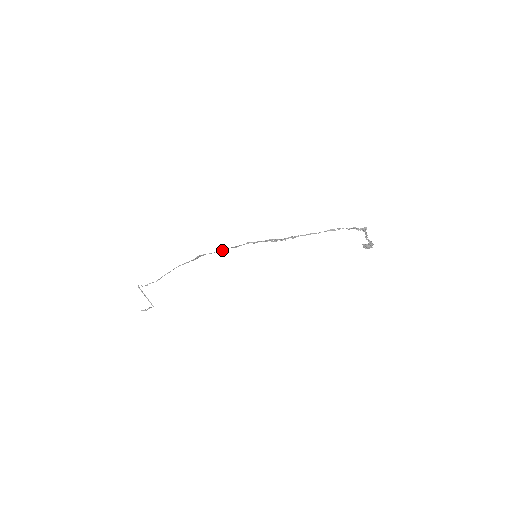
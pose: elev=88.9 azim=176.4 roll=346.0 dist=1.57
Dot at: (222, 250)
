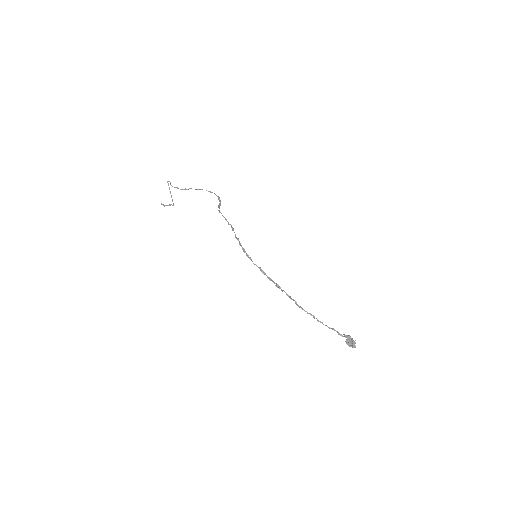
Dot at: (231, 226)
